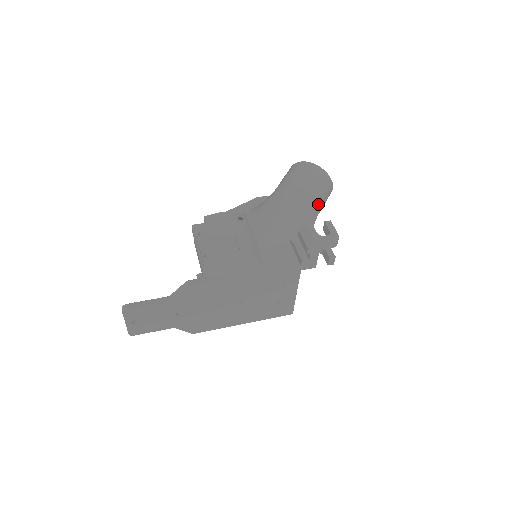
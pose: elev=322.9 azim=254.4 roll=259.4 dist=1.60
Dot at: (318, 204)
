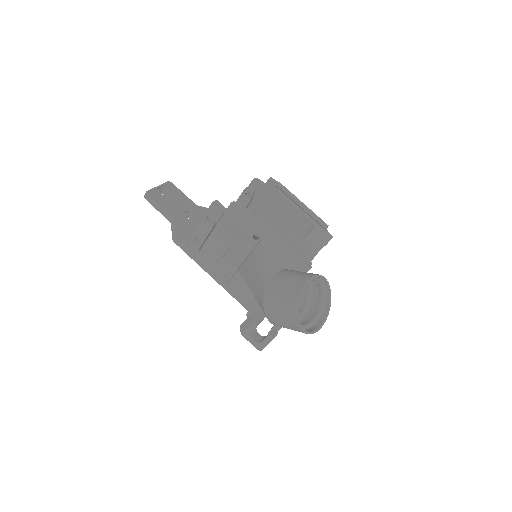
Dot at: occluded
